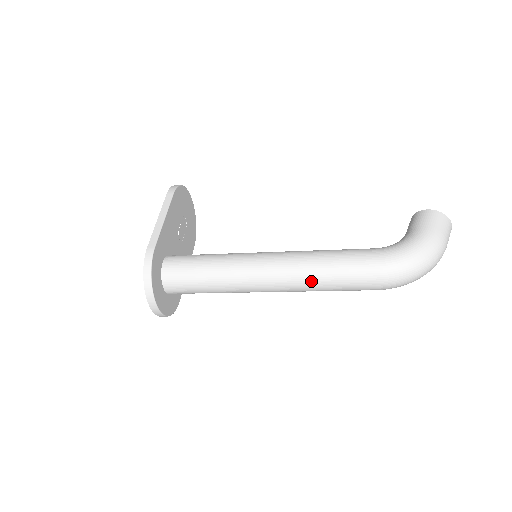
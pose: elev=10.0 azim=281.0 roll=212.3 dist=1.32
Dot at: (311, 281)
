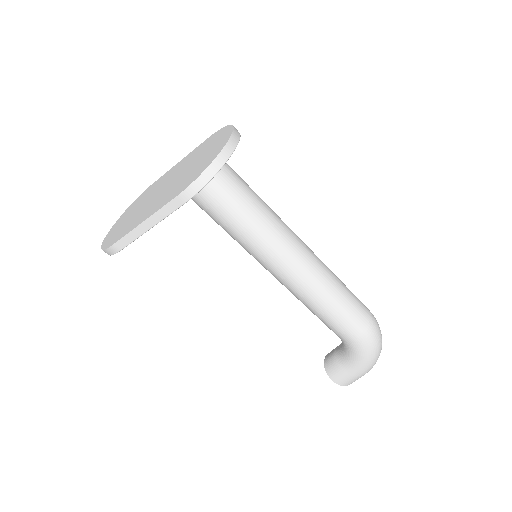
Dot at: (332, 273)
